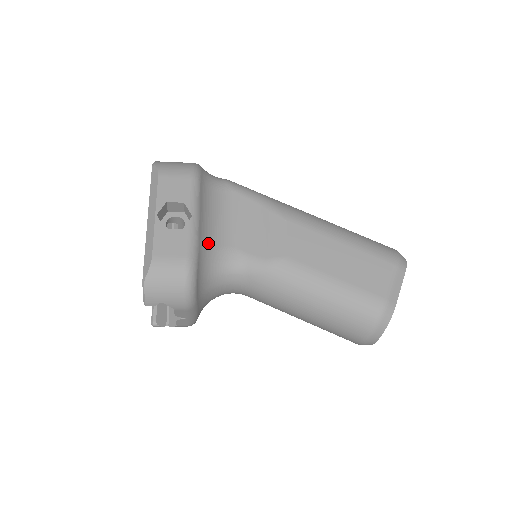
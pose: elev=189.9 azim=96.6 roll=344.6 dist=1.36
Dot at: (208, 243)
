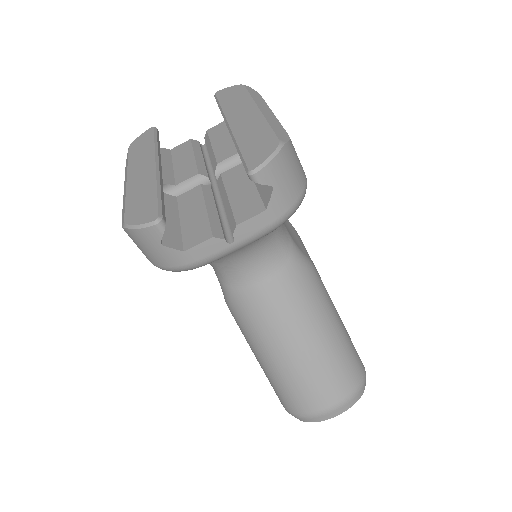
Dot at: occluded
